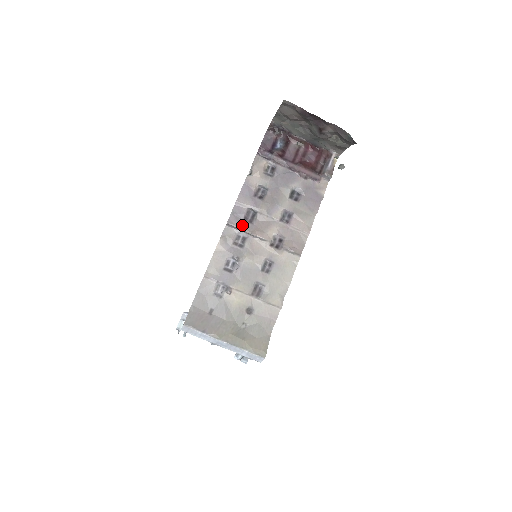
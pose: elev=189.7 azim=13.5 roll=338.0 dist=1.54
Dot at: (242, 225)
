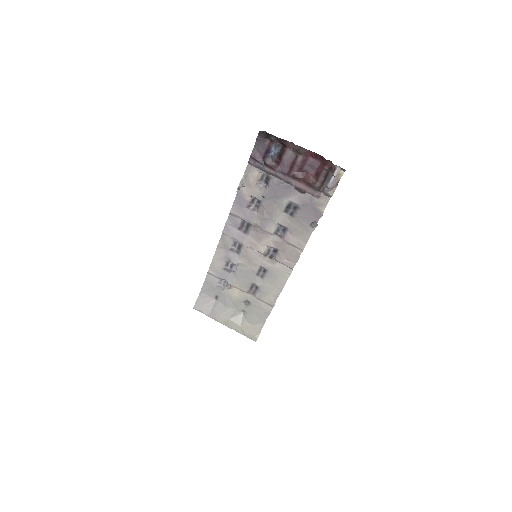
Dot at: (236, 236)
